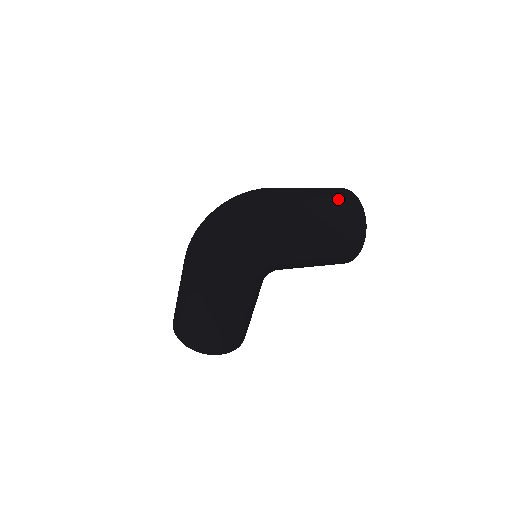
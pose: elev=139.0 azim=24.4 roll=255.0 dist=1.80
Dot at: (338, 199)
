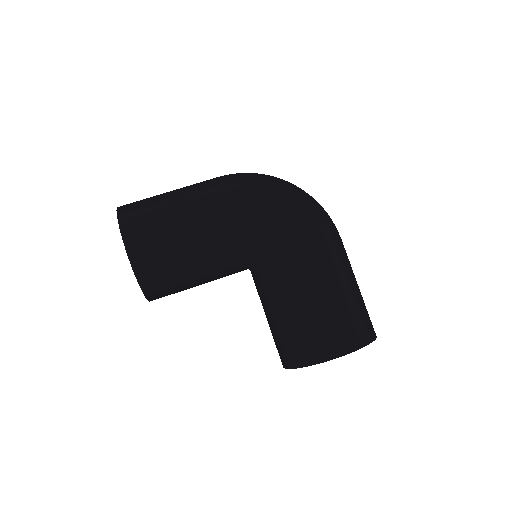
Dot at: occluded
